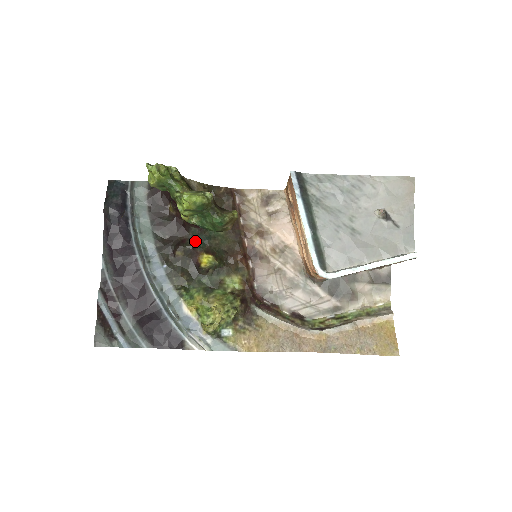
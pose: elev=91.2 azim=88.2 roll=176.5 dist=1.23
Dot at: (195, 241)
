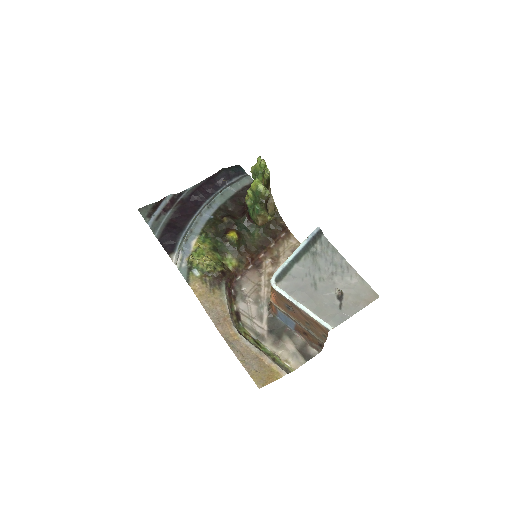
Dot at: (239, 224)
